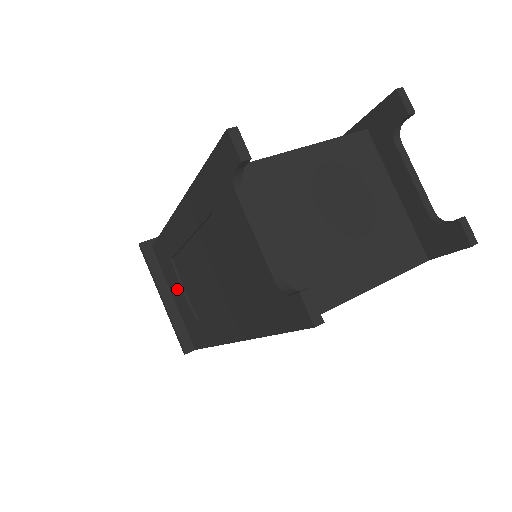
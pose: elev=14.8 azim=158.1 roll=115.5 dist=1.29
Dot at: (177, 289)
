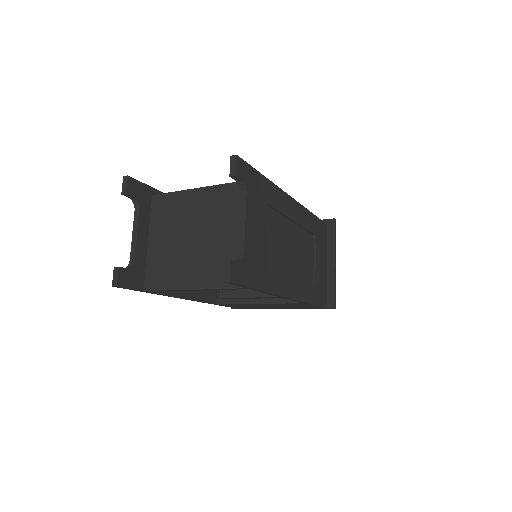
Dot at: occluded
